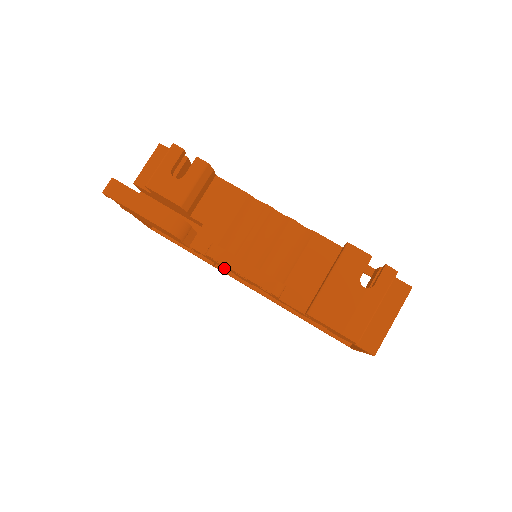
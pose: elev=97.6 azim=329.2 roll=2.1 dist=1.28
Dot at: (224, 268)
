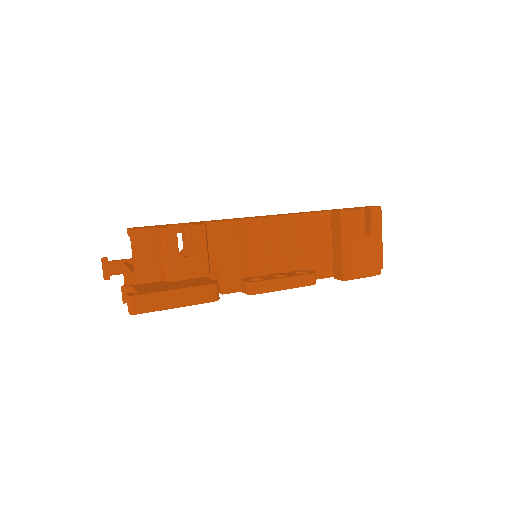
Dot at: occluded
